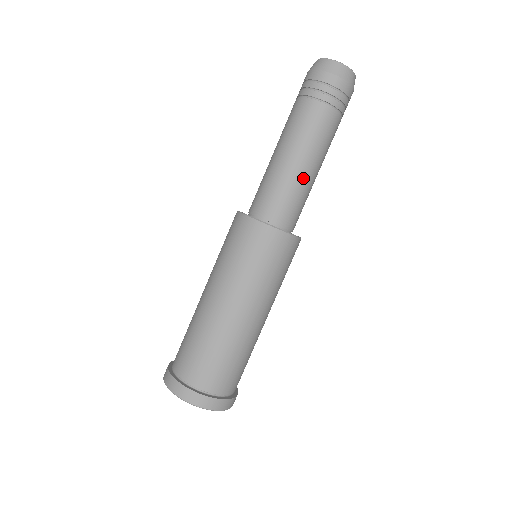
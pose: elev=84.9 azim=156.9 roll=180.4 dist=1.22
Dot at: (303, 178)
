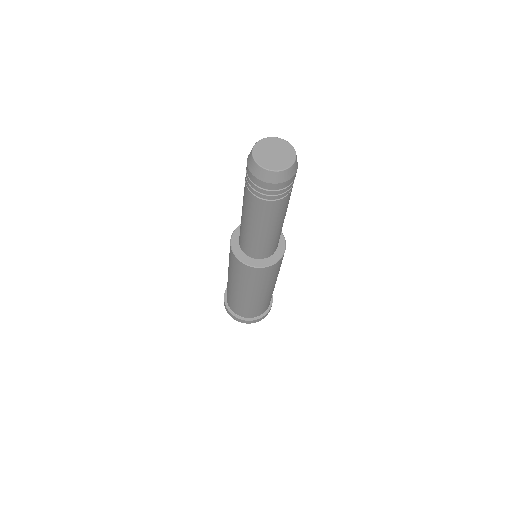
Dot at: occluded
